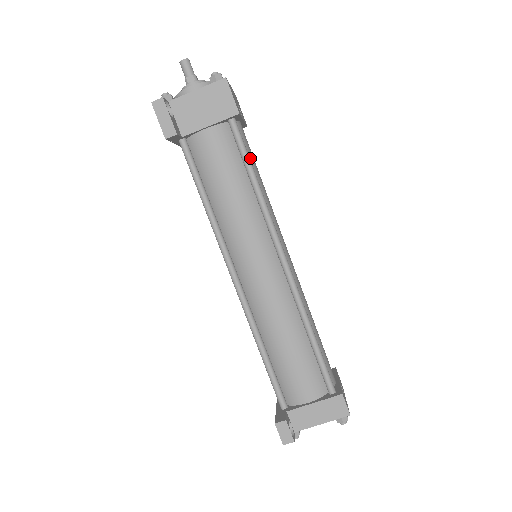
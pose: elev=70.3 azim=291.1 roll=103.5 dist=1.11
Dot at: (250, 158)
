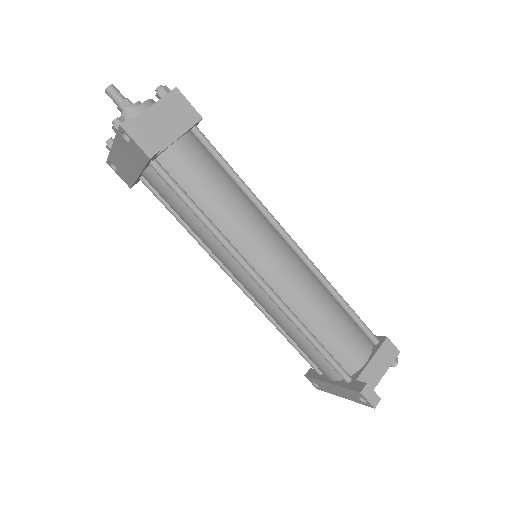
Dot at: occluded
